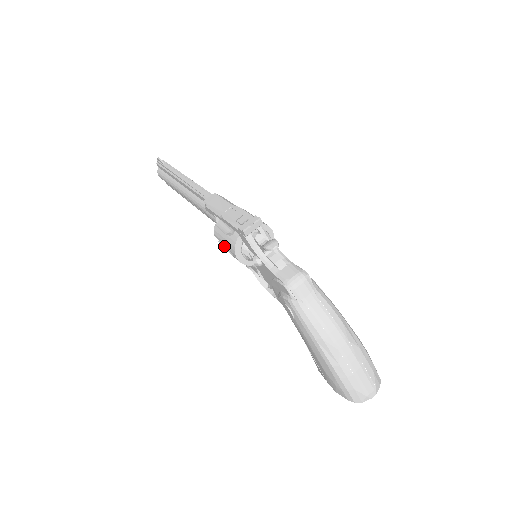
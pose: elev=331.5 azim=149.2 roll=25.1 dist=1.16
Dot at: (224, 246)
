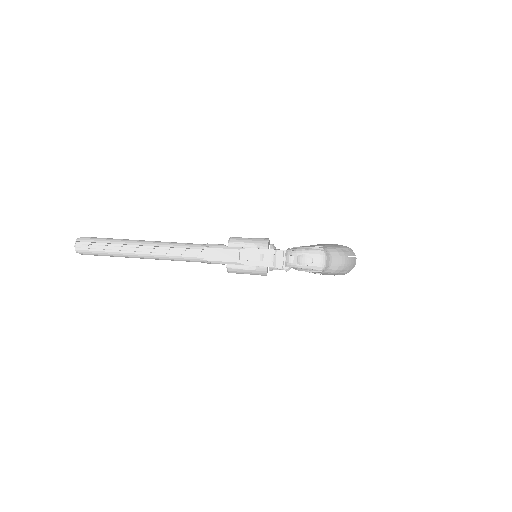
Dot at: occluded
